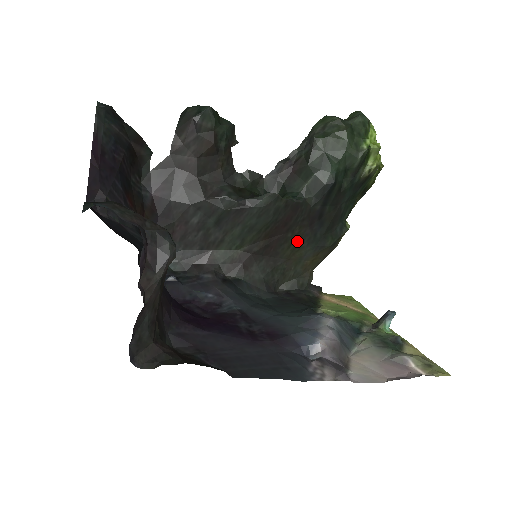
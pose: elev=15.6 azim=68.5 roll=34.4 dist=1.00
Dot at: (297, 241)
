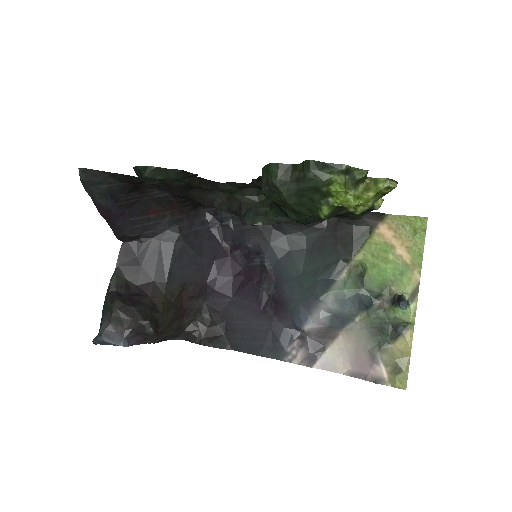
Dot at: occluded
